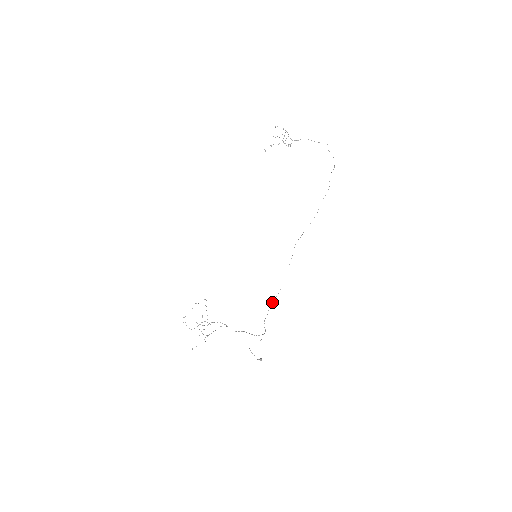
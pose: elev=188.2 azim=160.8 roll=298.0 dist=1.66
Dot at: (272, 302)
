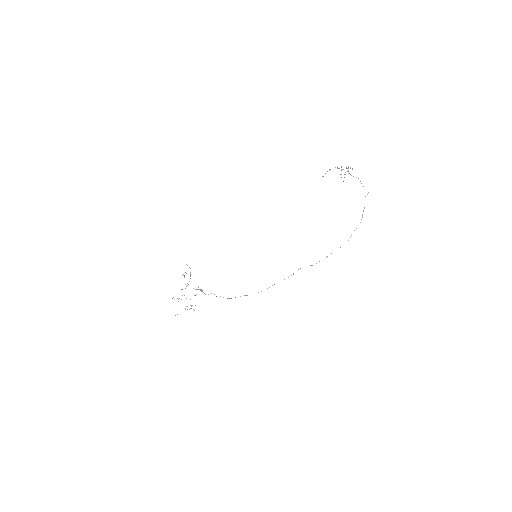
Dot at: occluded
